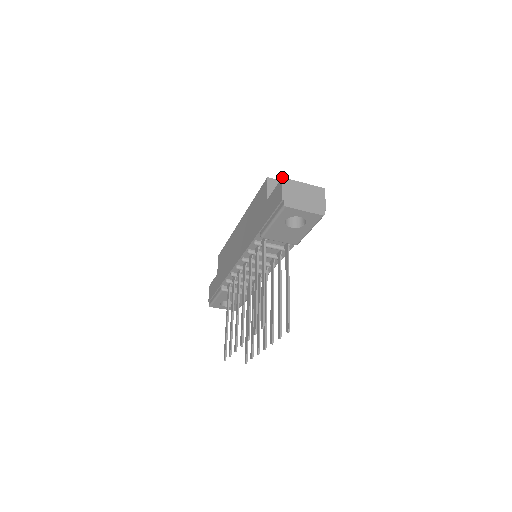
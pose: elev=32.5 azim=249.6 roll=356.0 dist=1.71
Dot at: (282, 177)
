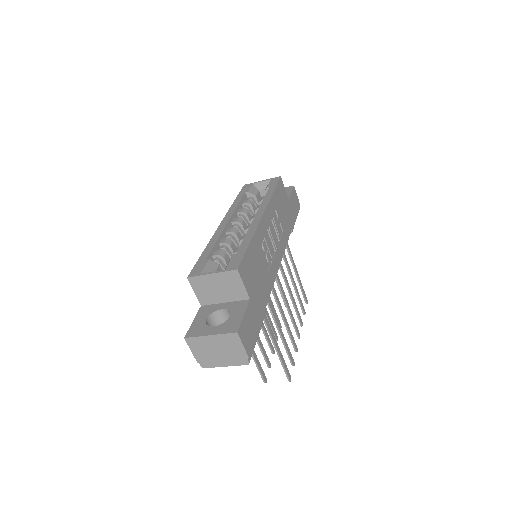
Dot at: (184, 338)
